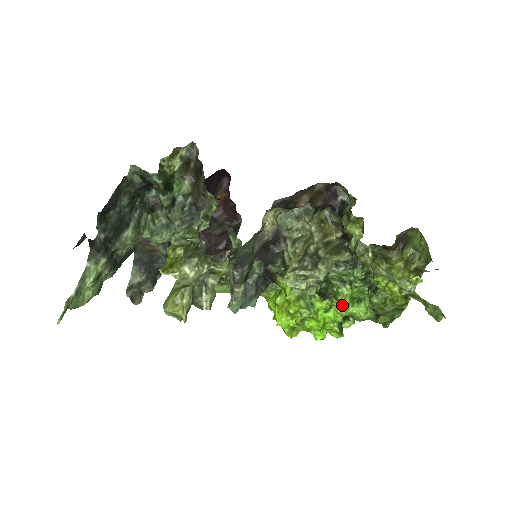
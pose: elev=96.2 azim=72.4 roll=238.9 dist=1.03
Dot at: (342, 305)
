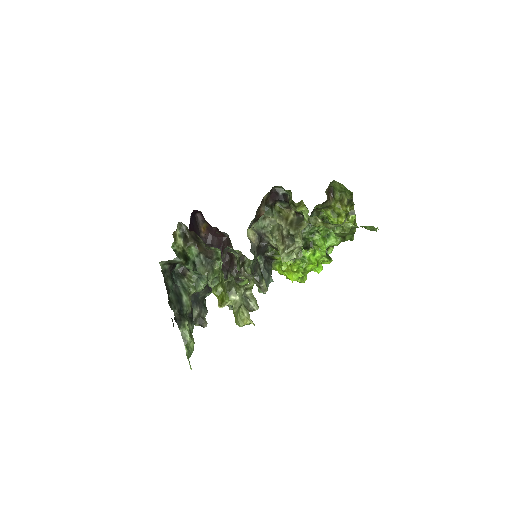
Dot at: (321, 246)
